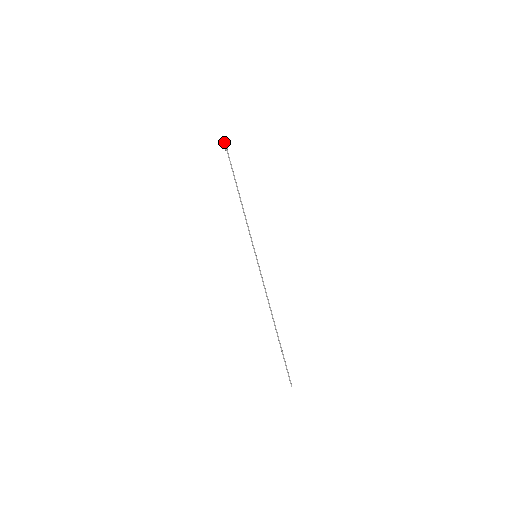
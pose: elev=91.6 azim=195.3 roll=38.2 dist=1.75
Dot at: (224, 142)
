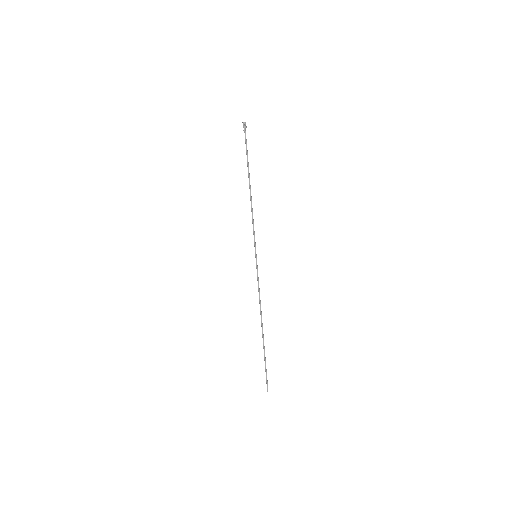
Dot at: (242, 122)
